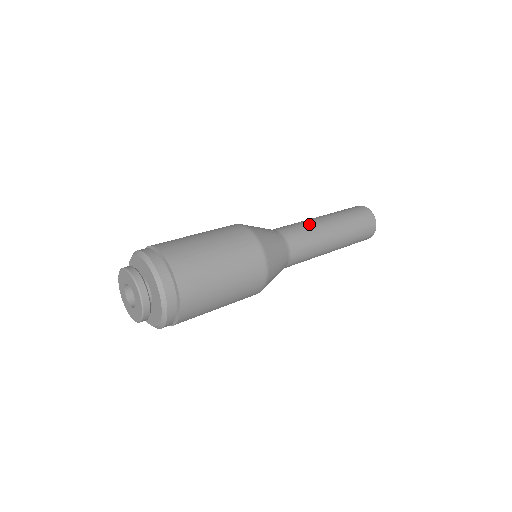
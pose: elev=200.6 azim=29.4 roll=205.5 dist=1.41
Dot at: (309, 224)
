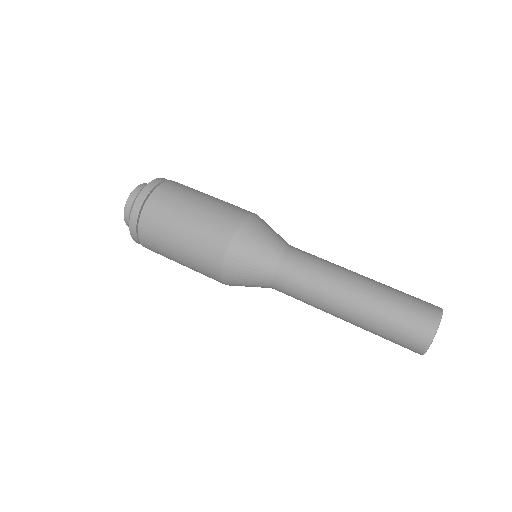
Dot at: (329, 267)
